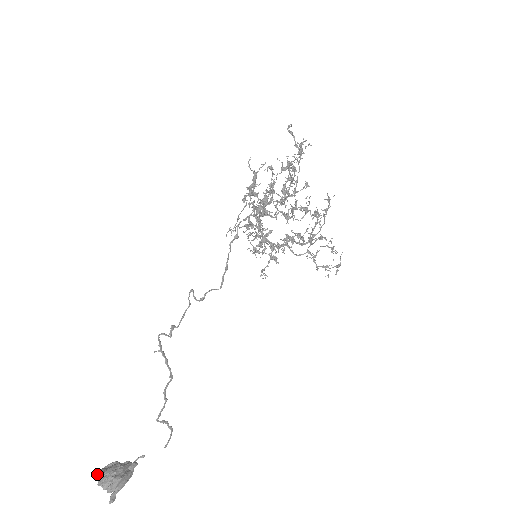
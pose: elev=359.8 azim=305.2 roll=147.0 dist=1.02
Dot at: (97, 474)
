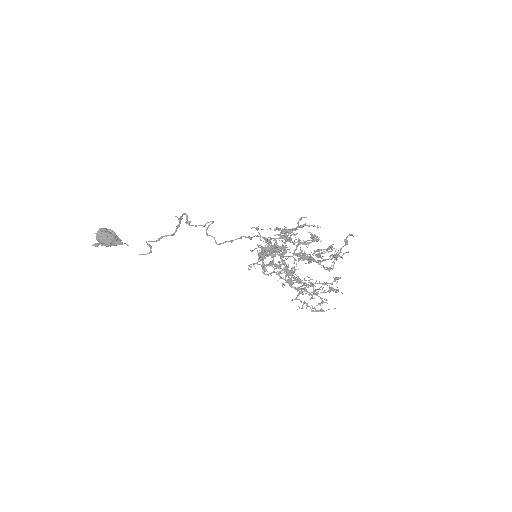
Dot at: (100, 229)
